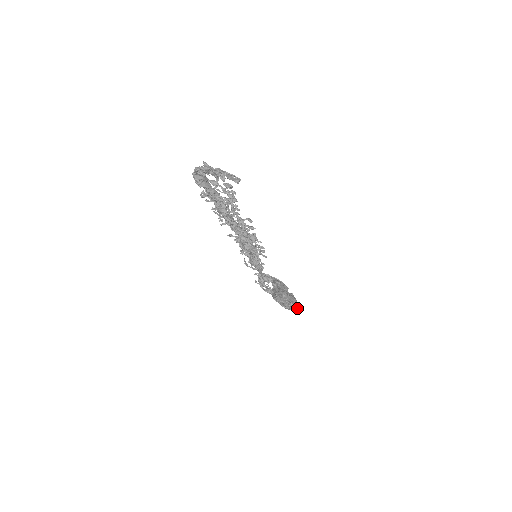
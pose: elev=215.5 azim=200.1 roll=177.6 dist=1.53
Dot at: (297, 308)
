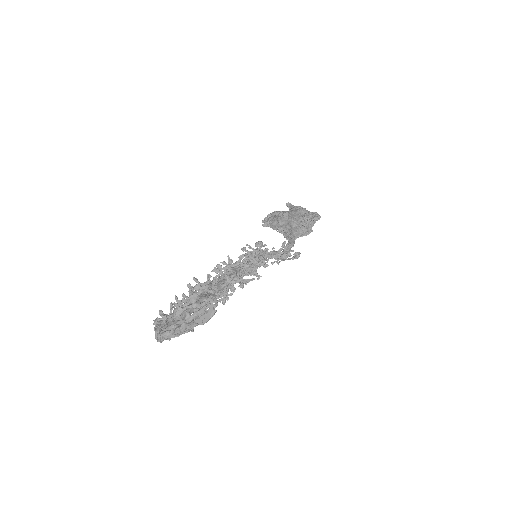
Dot at: (312, 215)
